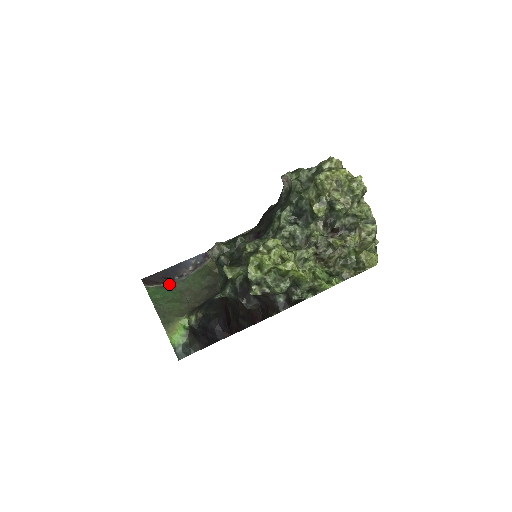
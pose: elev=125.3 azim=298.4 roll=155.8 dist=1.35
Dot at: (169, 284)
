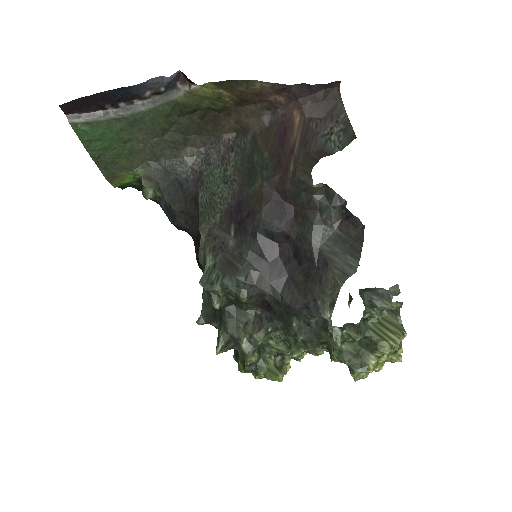
Dot at: (110, 119)
